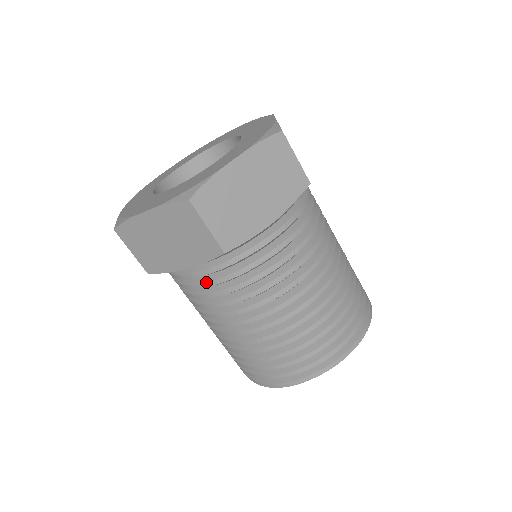
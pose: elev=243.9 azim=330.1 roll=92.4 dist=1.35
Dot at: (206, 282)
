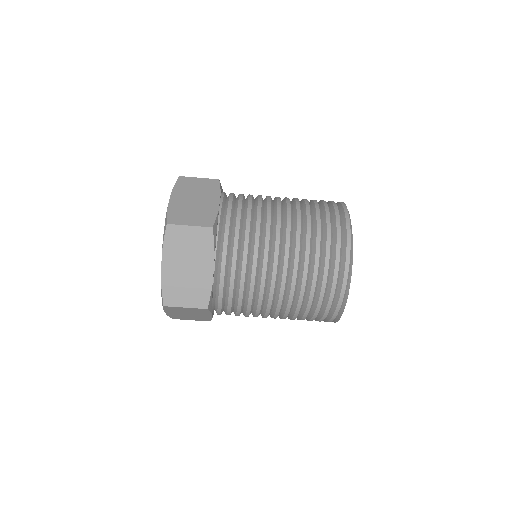
Dot at: (231, 265)
